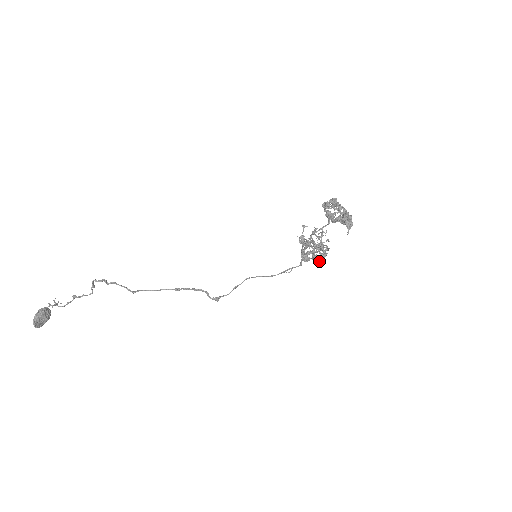
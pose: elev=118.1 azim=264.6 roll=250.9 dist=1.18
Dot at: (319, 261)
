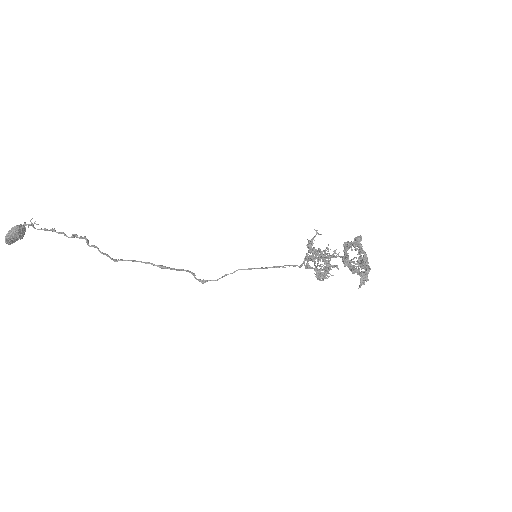
Dot at: (320, 279)
